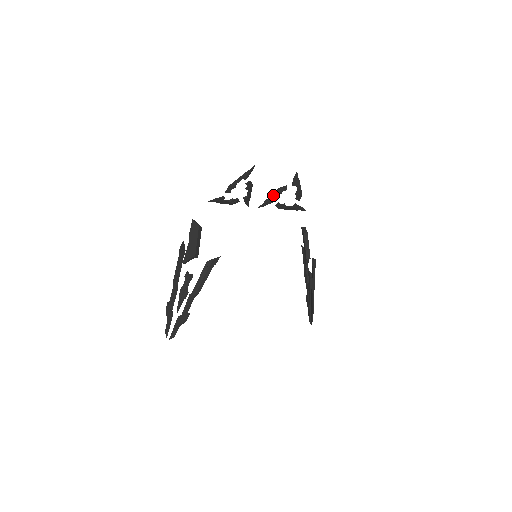
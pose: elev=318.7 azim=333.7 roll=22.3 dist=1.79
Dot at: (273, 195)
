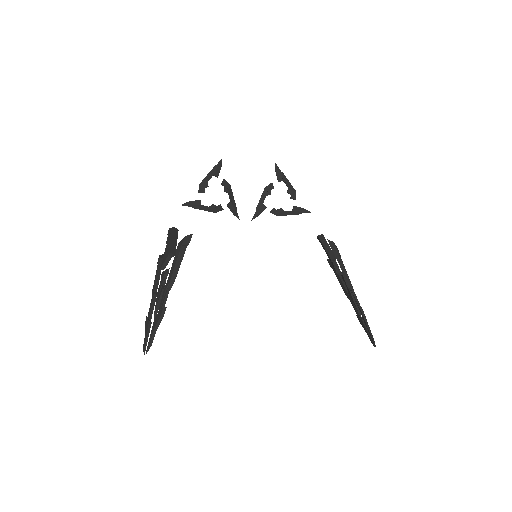
Dot at: (262, 199)
